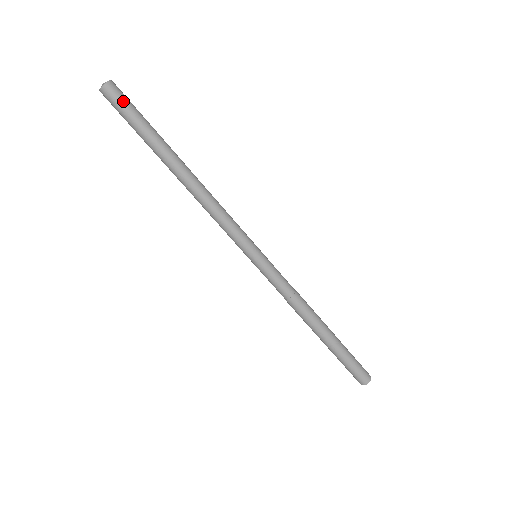
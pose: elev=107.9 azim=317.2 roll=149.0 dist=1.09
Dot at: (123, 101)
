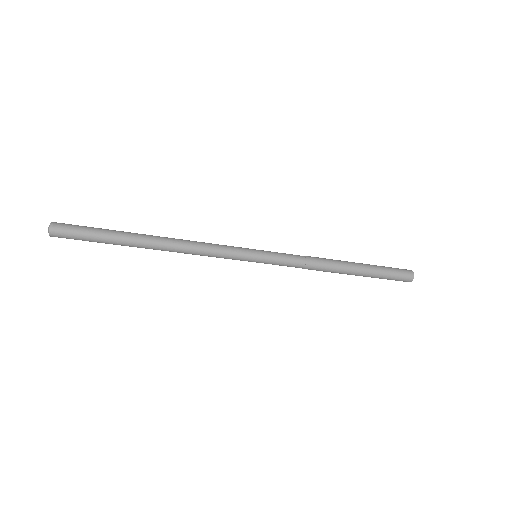
Dot at: (71, 234)
